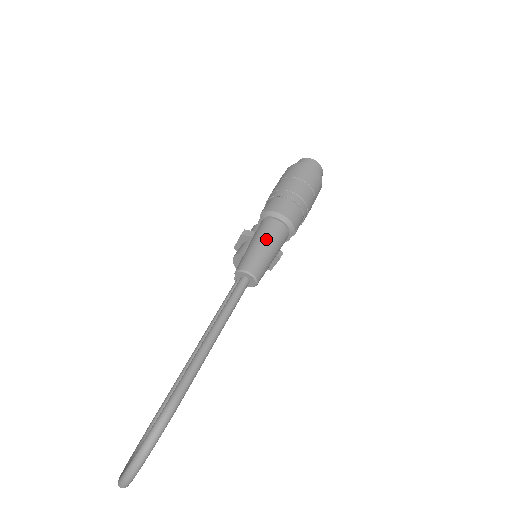
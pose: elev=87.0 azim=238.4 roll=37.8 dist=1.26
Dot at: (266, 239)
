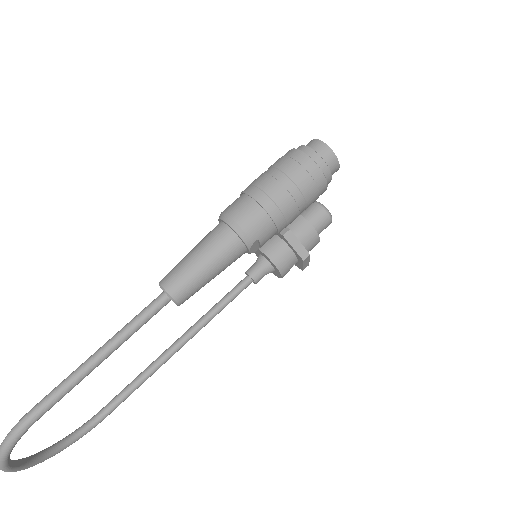
Dot at: (203, 250)
